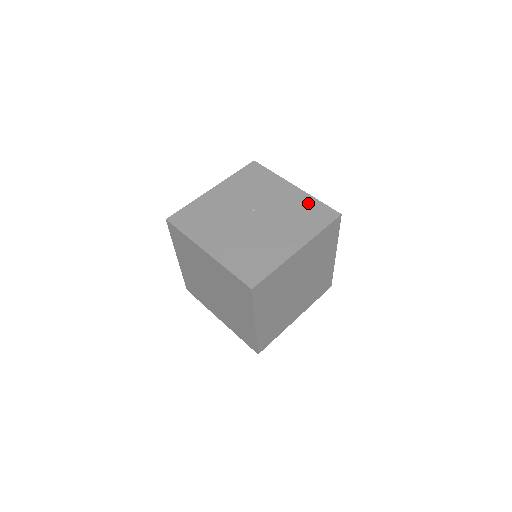
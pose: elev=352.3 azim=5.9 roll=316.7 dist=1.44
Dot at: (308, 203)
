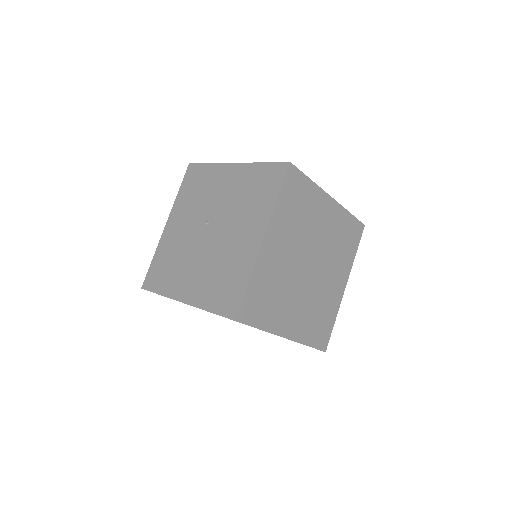
Dot at: (253, 174)
